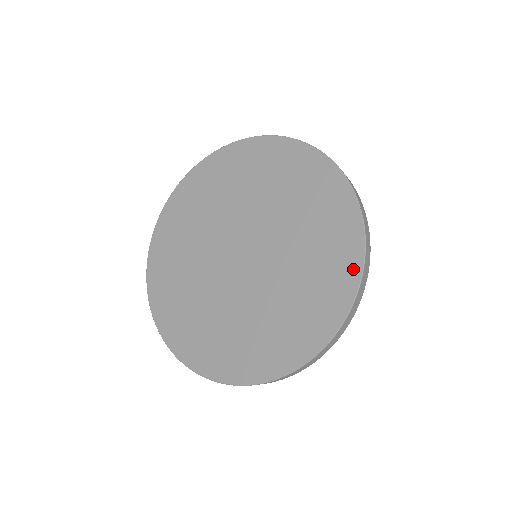
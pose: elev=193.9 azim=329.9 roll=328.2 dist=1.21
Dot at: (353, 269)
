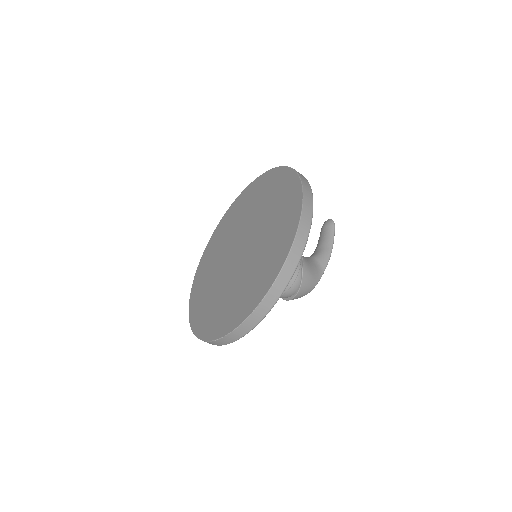
Dot at: (297, 199)
